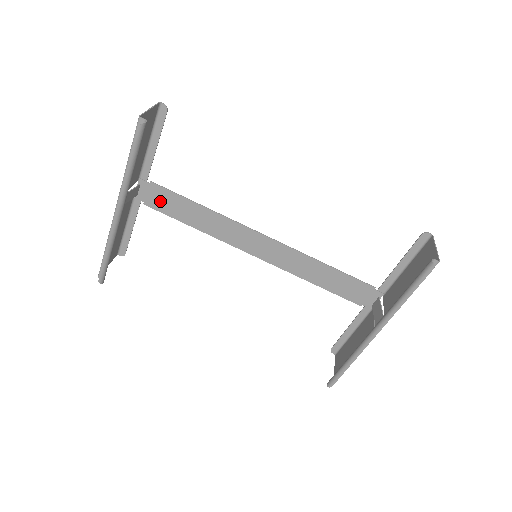
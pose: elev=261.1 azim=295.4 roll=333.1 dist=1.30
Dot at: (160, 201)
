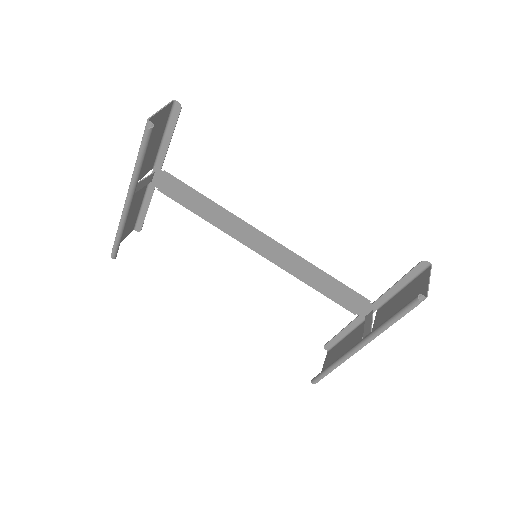
Dot at: (172, 190)
